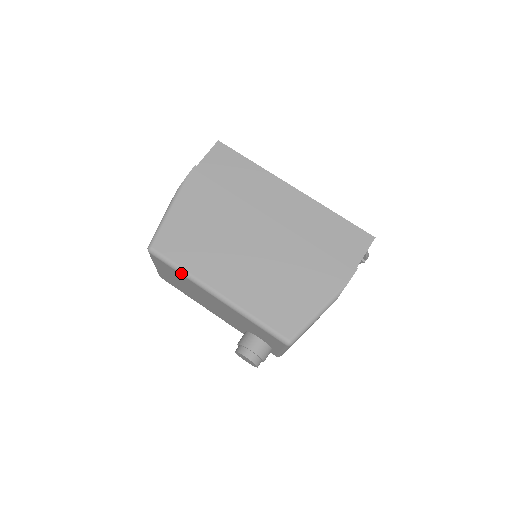
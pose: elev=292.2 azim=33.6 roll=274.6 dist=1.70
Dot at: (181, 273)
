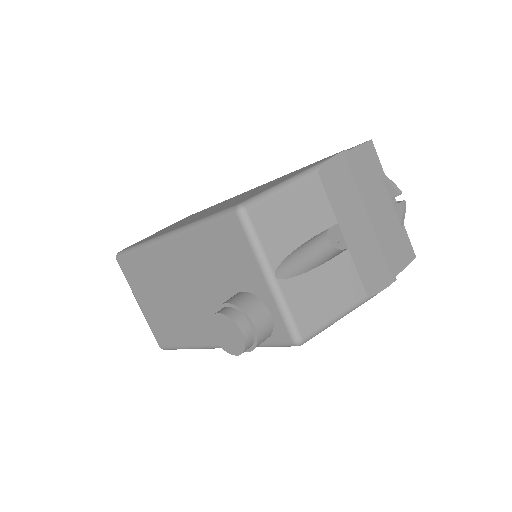
Dot at: (138, 249)
